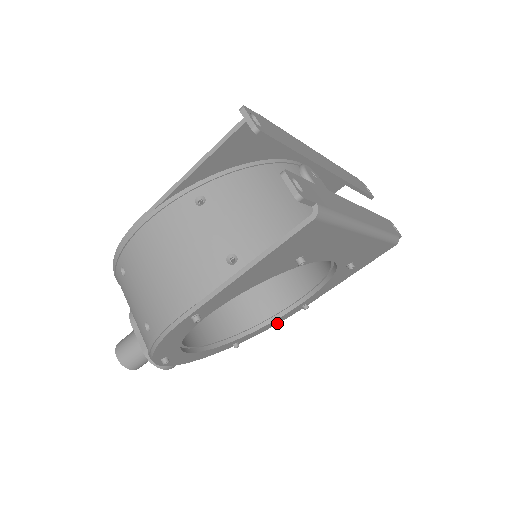
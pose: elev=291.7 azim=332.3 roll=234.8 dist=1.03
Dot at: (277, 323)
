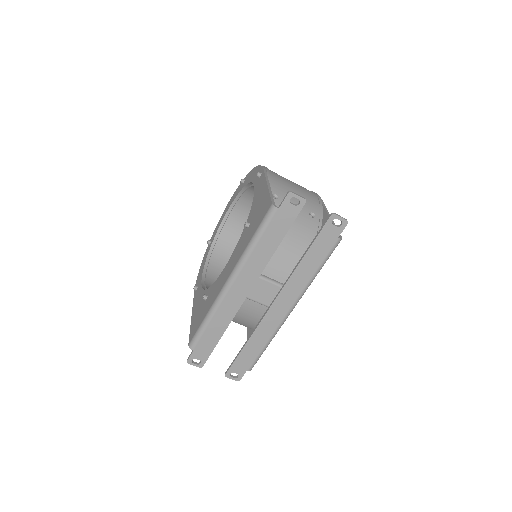
Dot at: occluded
